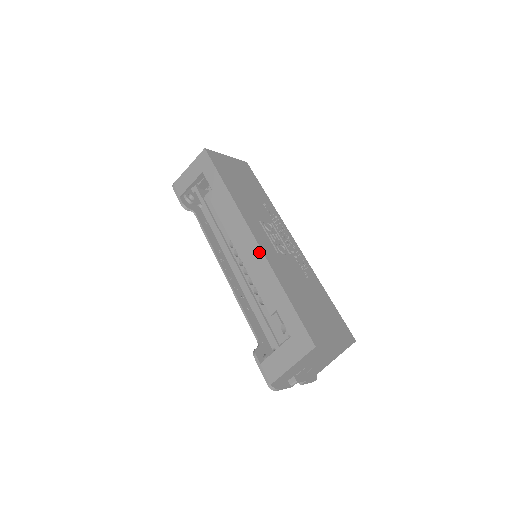
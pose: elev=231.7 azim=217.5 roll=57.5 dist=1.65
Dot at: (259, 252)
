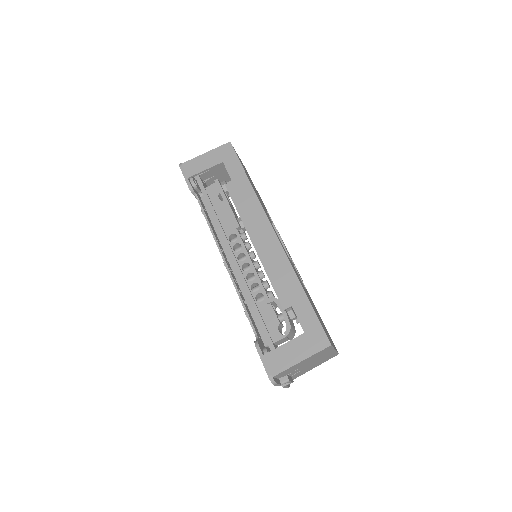
Dot at: (280, 249)
